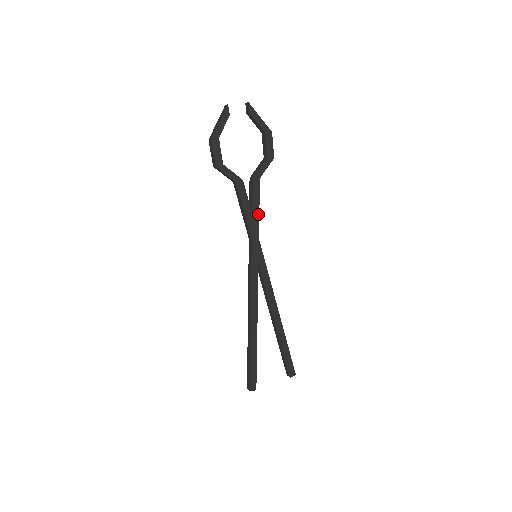
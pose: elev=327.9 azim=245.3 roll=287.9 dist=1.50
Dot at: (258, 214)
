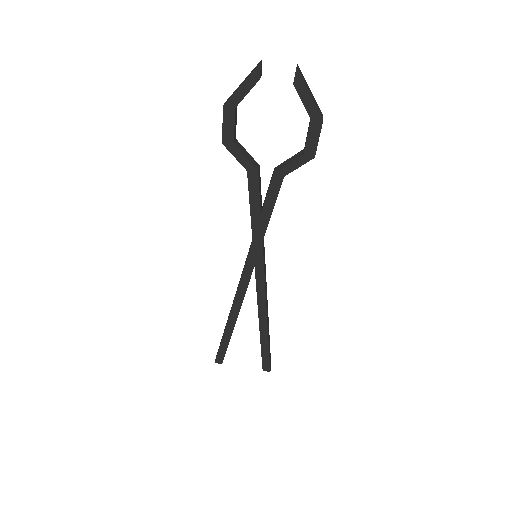
Dot at: (269, 216)
